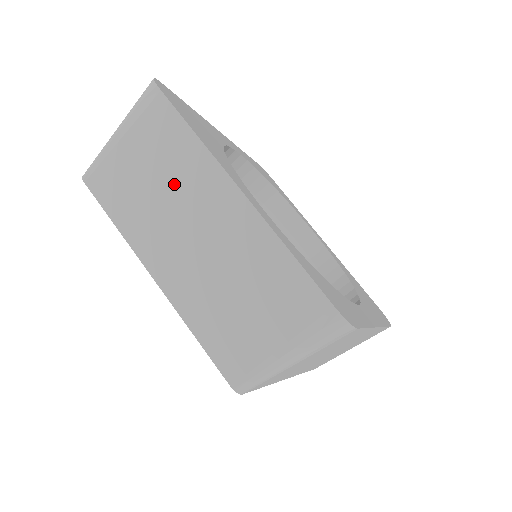
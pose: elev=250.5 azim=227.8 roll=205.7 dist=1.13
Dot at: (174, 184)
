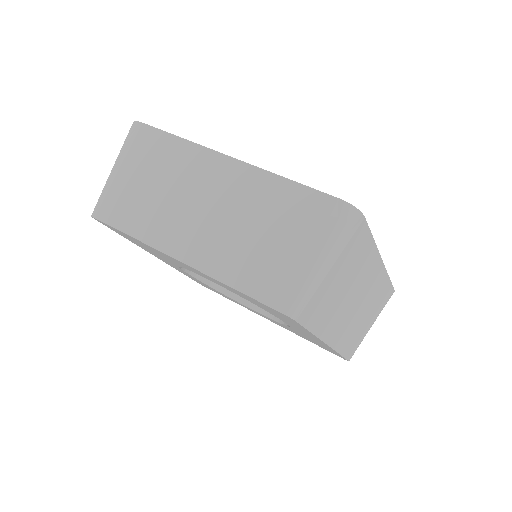
Dot at: (174, 179)
